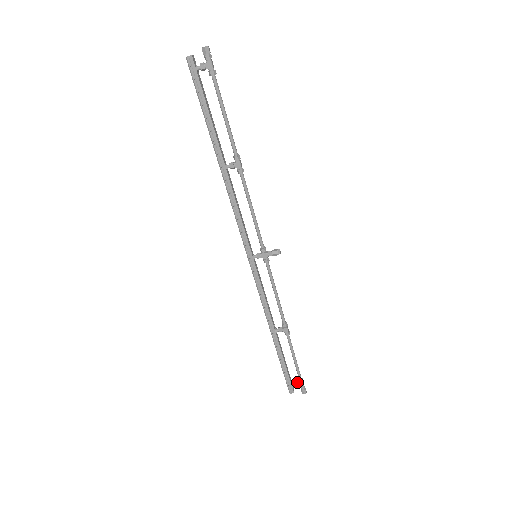
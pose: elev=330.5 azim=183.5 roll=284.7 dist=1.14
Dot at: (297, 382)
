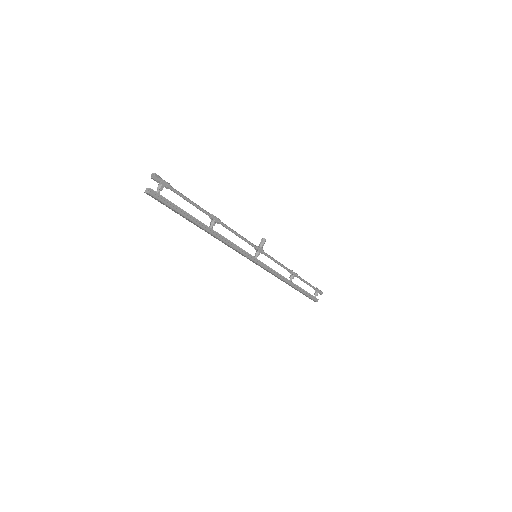
Dot at: (315, 293)
